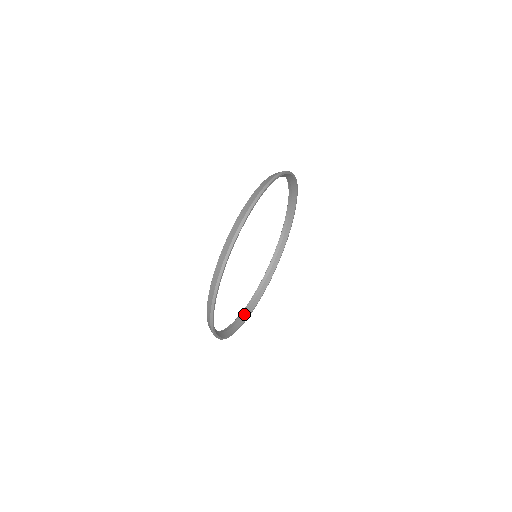
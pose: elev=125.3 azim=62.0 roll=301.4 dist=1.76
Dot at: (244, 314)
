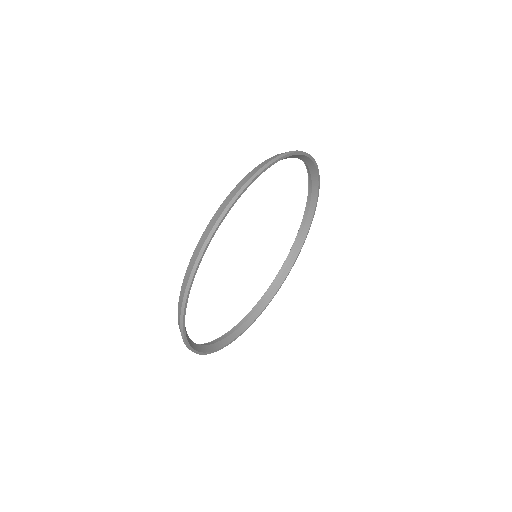
Dot at: (202, 345)
